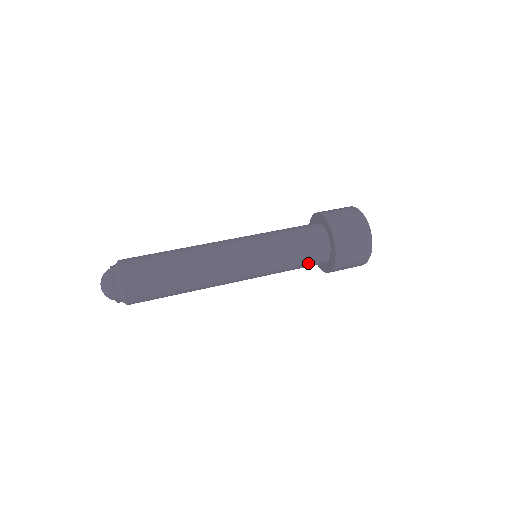
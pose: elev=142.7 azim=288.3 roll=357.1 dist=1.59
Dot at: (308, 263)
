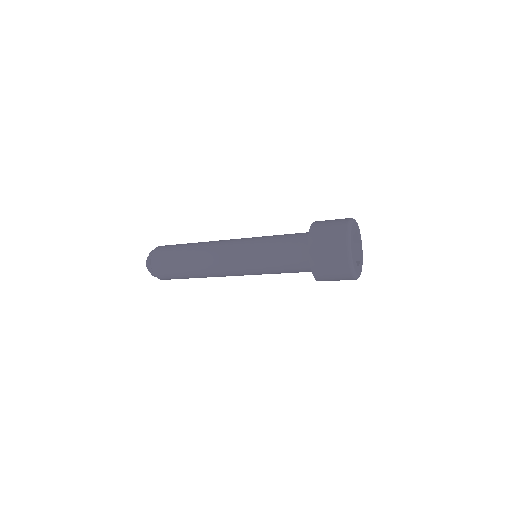
Dot at: (290, 244)
